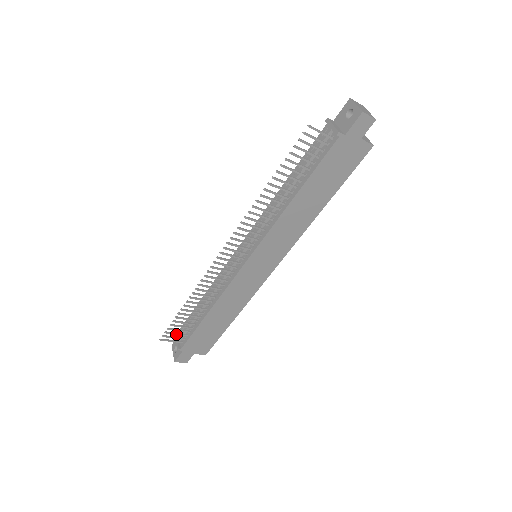
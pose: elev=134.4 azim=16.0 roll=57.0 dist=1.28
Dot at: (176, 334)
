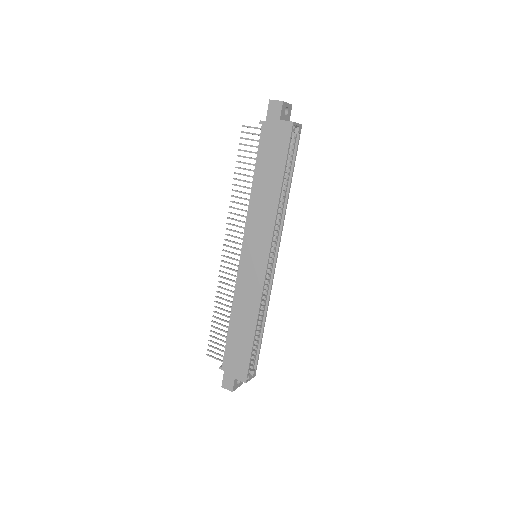
Dot at: (217, 349)
